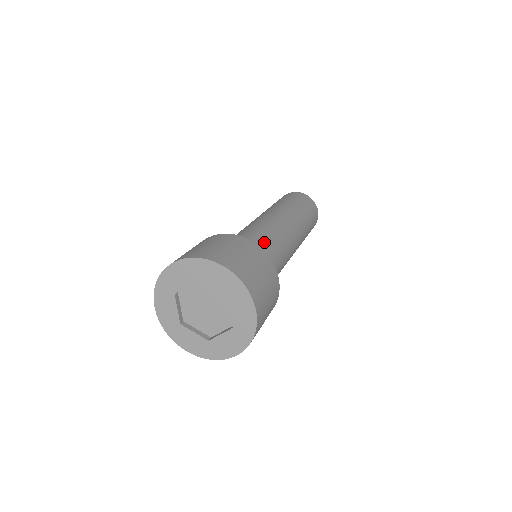
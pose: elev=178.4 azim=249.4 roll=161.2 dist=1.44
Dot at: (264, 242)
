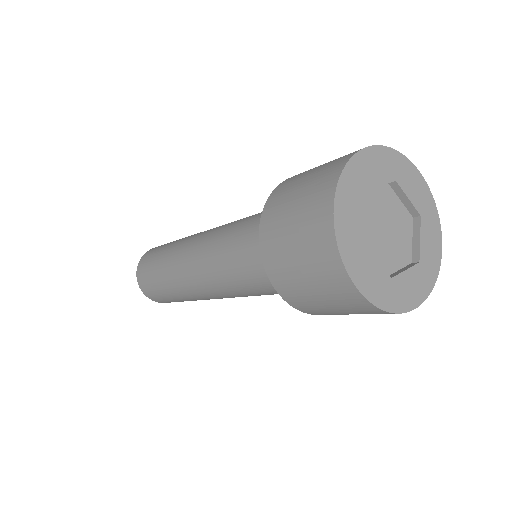
Dot at: occluded
